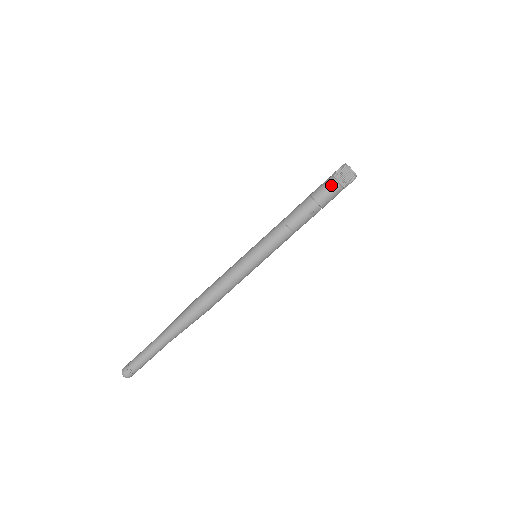
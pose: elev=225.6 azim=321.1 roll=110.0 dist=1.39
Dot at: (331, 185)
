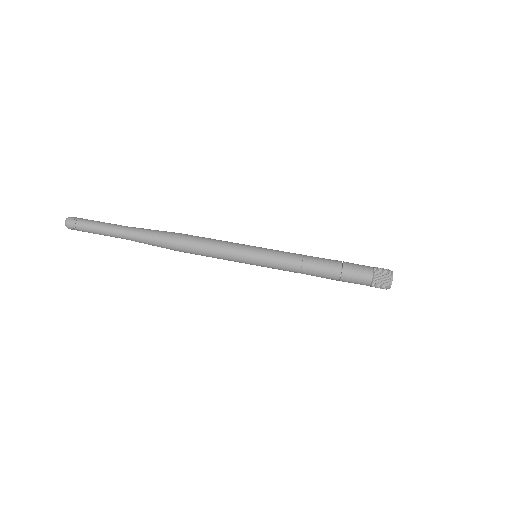
Dot at: (364, 282)
